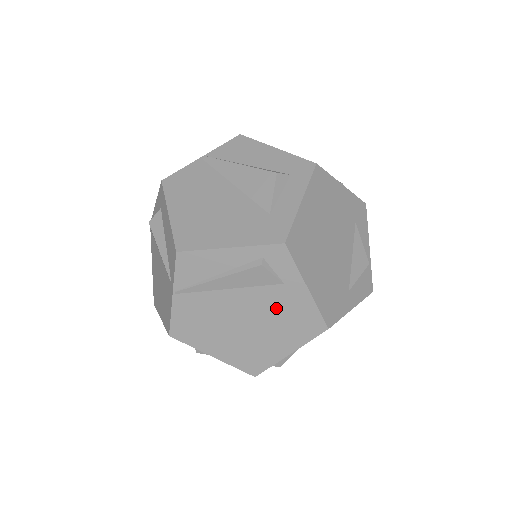
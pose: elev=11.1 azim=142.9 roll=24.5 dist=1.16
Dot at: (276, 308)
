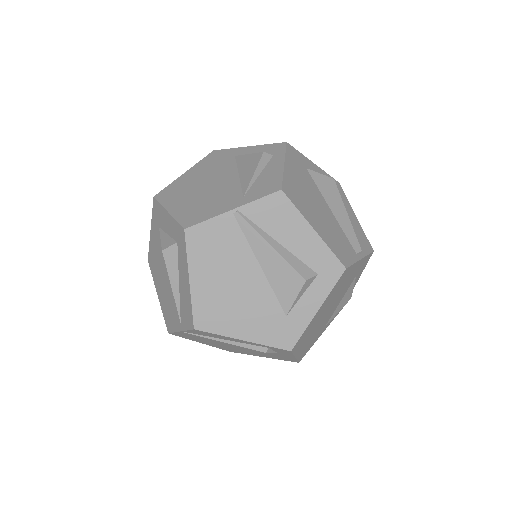
Dot at: (265, 353)
